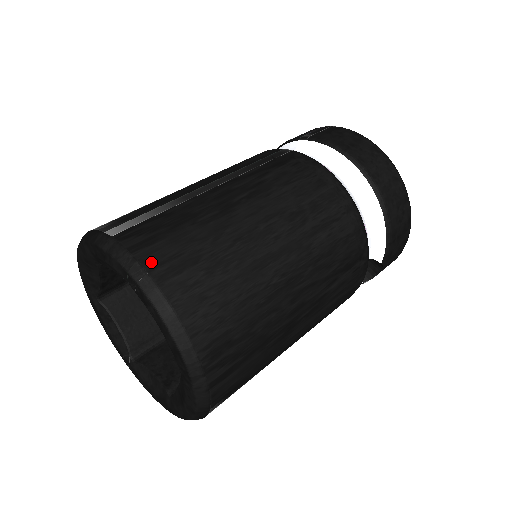
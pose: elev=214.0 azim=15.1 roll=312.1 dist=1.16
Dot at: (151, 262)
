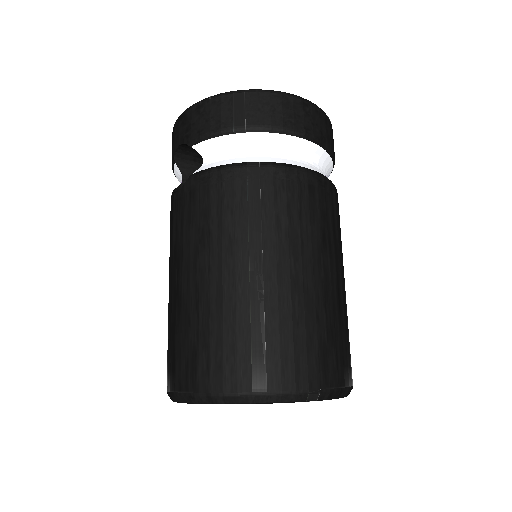
Dot at: (314, 382)
